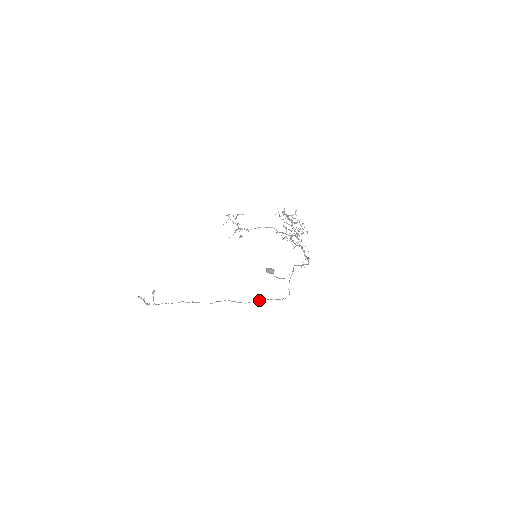
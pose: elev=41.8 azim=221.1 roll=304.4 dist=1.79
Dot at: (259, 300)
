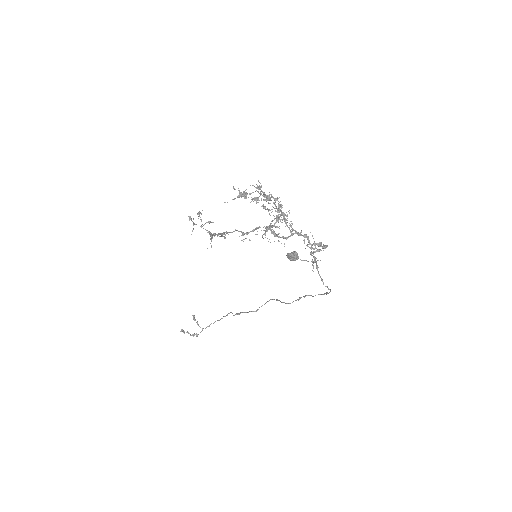
Dot at: occluded
